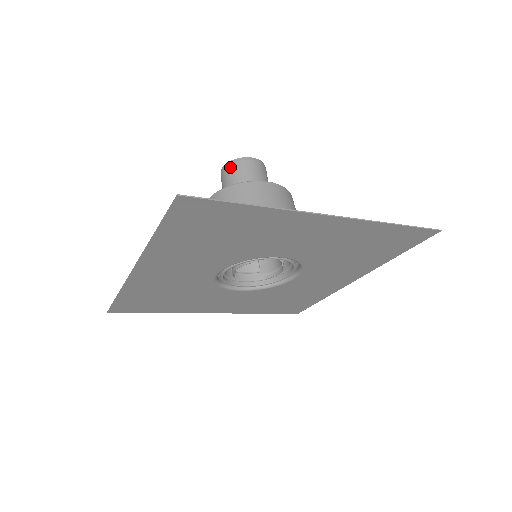
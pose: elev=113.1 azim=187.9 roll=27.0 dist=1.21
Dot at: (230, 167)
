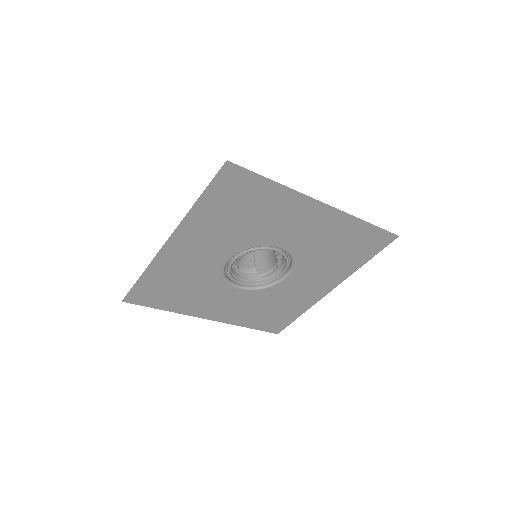
Dot at: occluded
